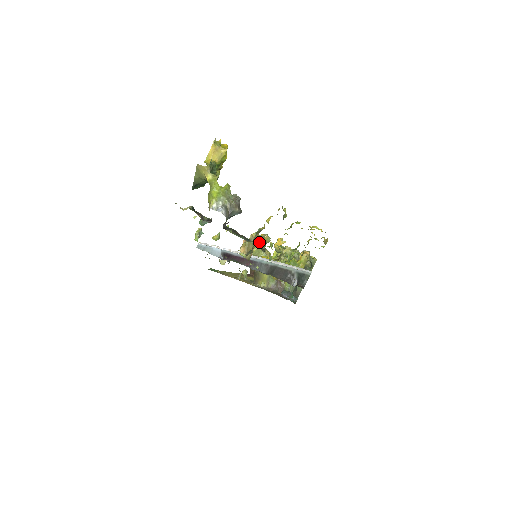
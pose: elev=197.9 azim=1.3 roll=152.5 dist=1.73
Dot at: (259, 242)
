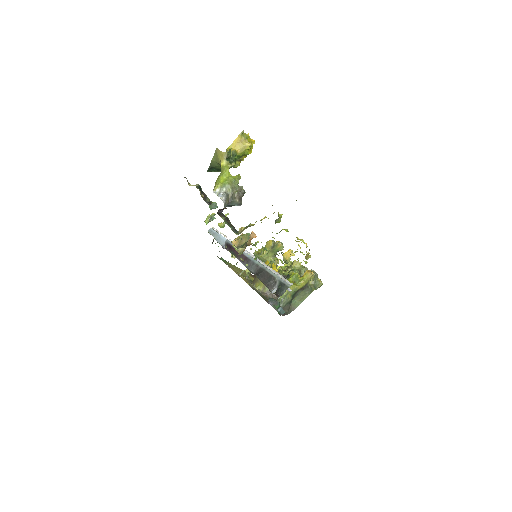
Dot at: (271, 247)
